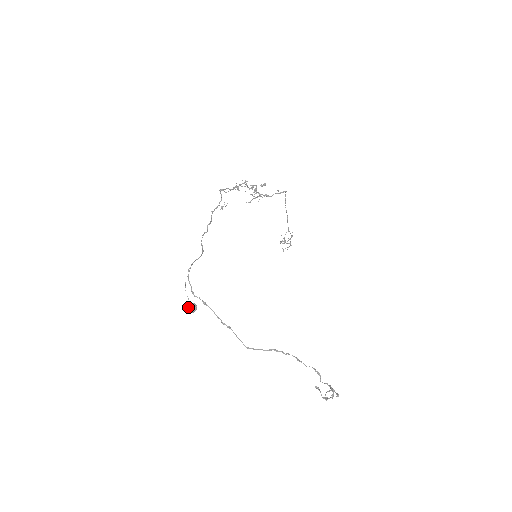
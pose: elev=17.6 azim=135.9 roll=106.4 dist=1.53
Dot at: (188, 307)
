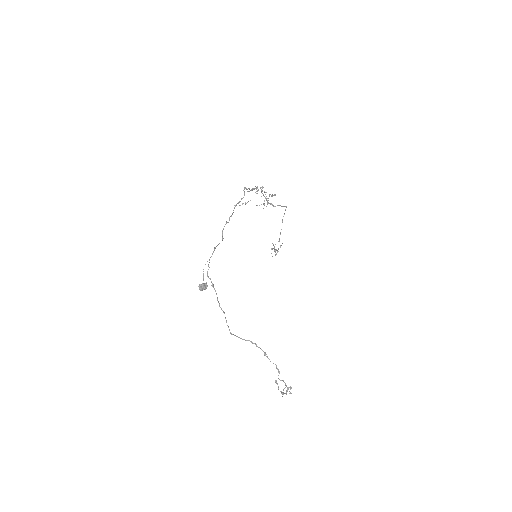
Dot at: (201, 285)
